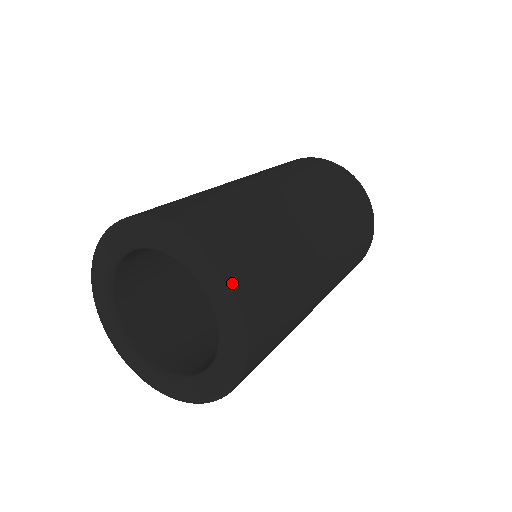
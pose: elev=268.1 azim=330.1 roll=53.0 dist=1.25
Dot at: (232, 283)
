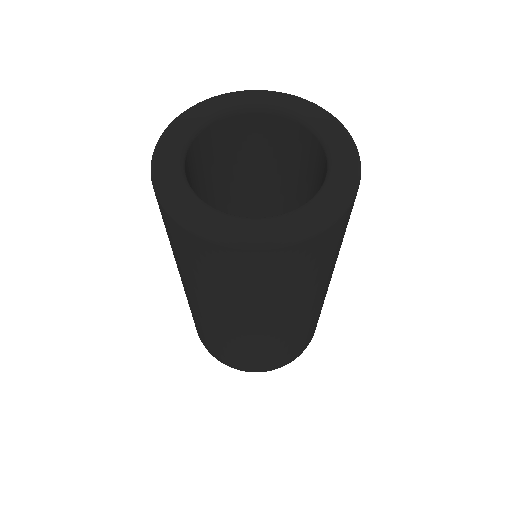
Dot at: (334, 118)
